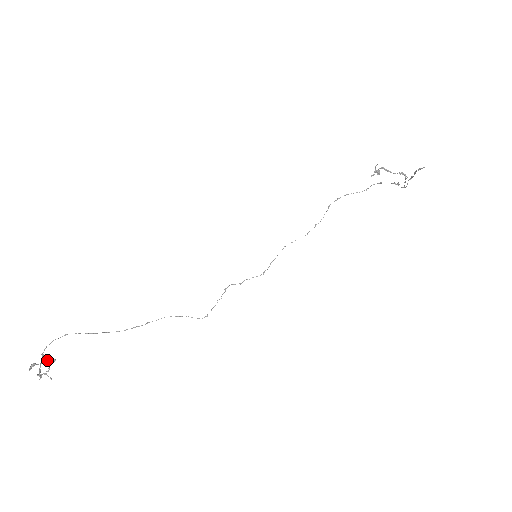
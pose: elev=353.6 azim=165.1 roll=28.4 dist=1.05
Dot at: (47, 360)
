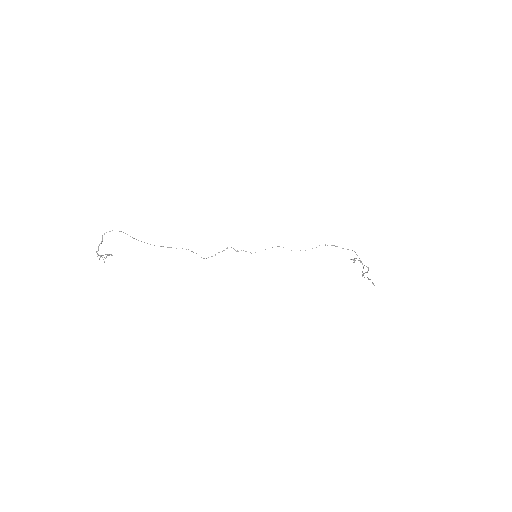
Dot at: (108, 254)
